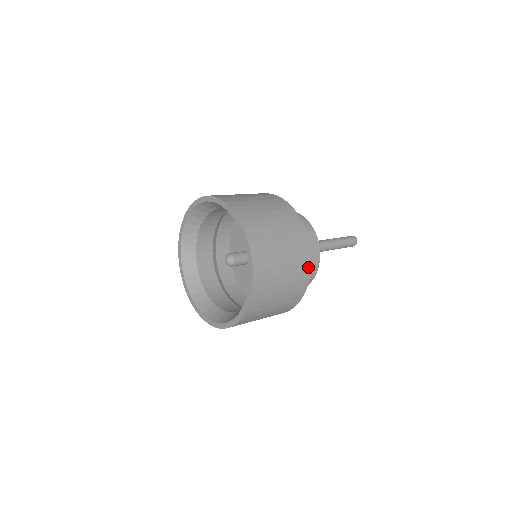
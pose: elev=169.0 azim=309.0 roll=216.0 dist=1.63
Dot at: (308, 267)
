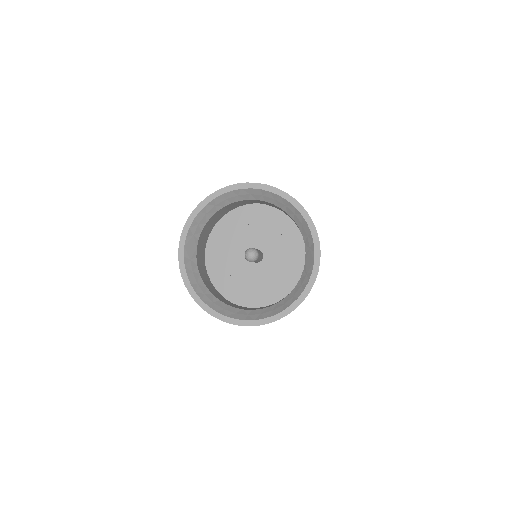
Dot at: occluded
